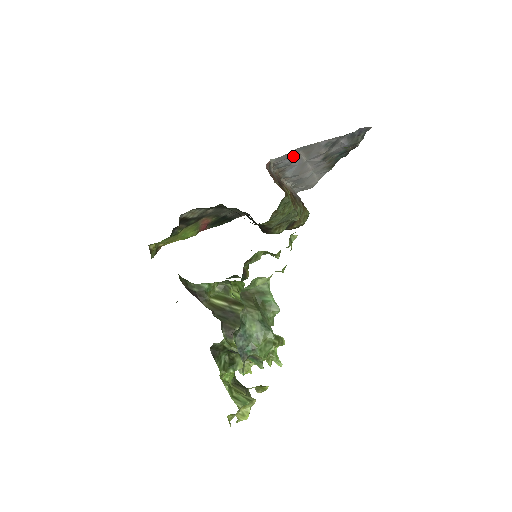
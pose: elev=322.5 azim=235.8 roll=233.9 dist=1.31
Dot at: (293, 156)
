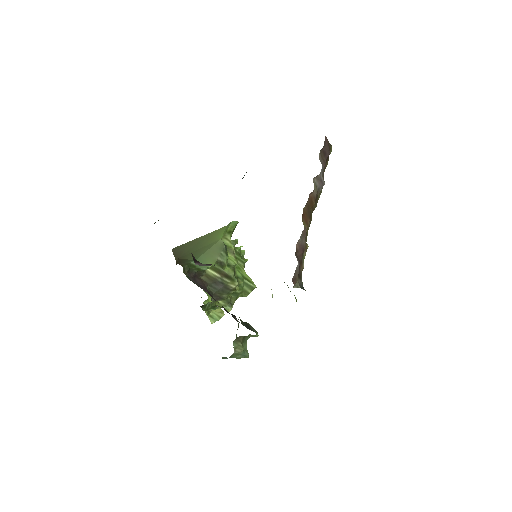
Dot at: occluded
